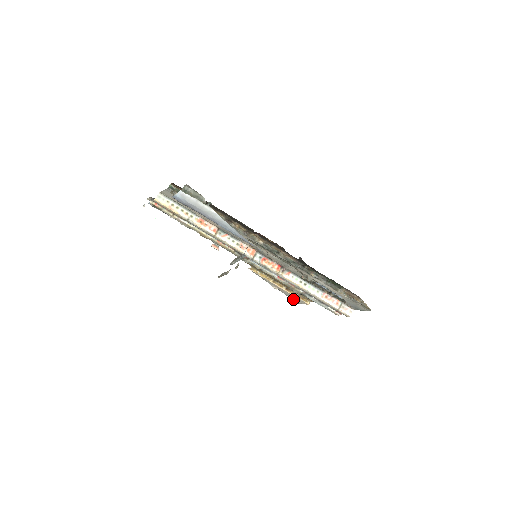
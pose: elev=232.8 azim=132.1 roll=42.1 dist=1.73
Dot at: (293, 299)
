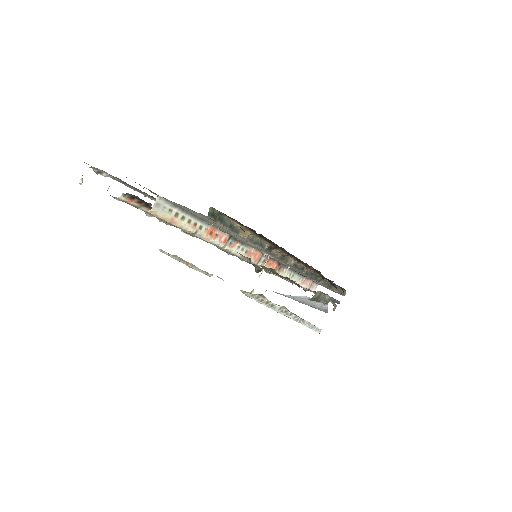
Dot at: occluded
